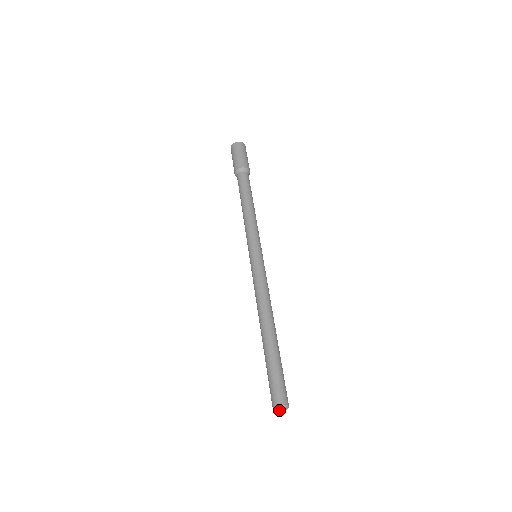
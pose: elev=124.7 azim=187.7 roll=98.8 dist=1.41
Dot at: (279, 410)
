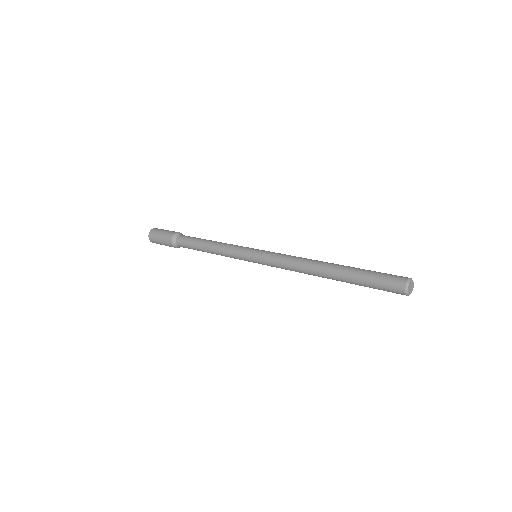
Dot at: (410, 291)
